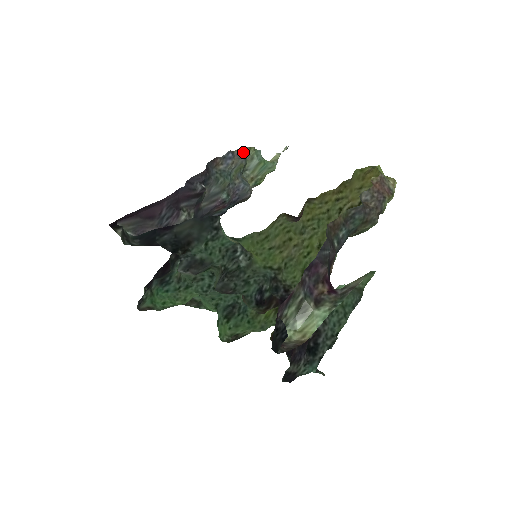
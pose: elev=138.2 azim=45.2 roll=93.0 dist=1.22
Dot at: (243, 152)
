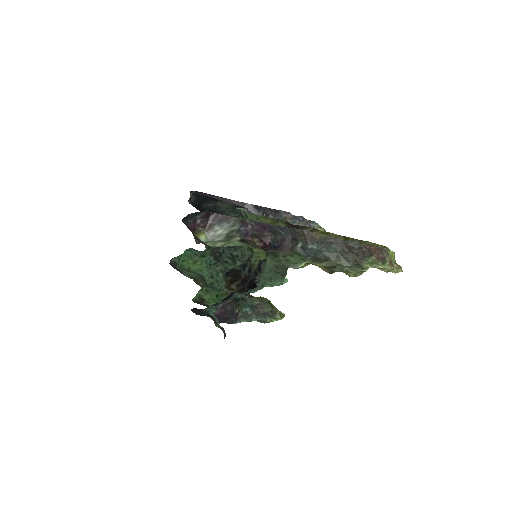
Dot at: (313, 224)
